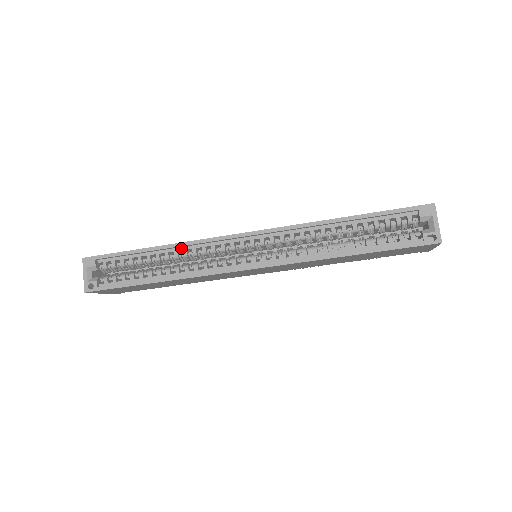
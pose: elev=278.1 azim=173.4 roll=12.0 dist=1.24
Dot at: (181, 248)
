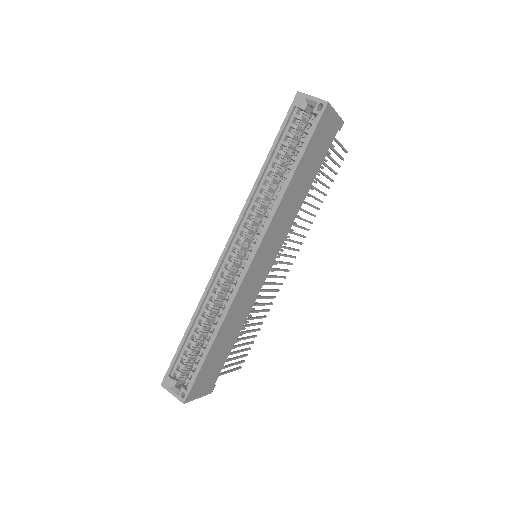
Dot at: (205, 303)
